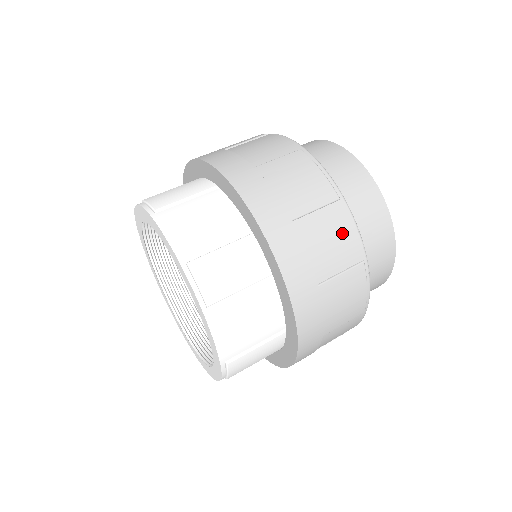
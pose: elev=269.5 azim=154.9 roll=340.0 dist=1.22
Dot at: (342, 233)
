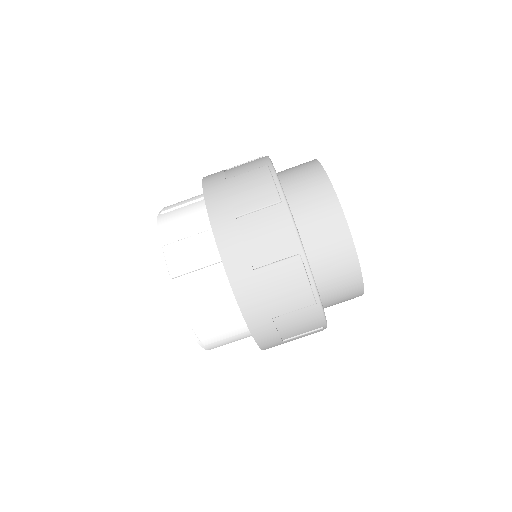
Dot at: (279, 229)
